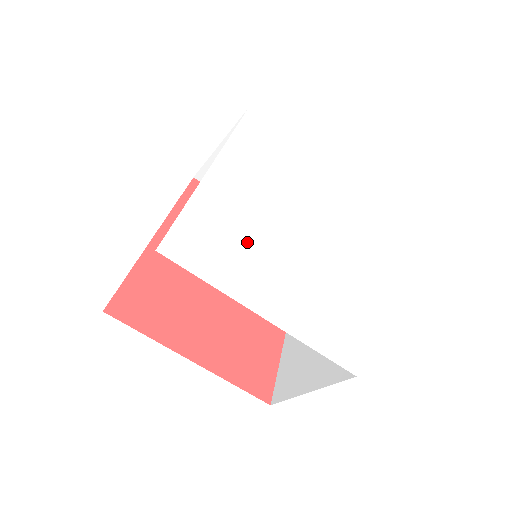
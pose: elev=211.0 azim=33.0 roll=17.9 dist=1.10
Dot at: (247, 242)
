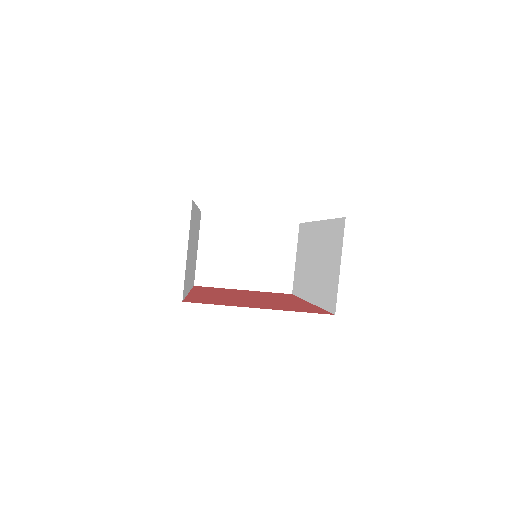
Dot at: occluded
